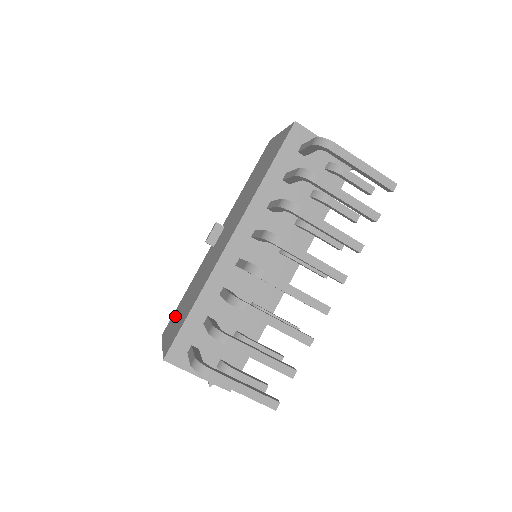
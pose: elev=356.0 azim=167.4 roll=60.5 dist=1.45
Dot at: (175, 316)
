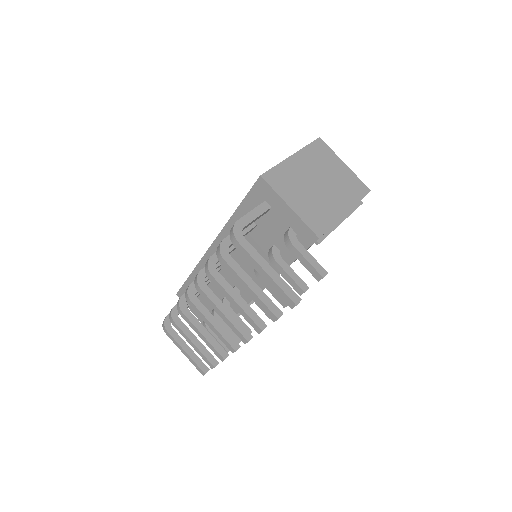
Dot at: occluded
